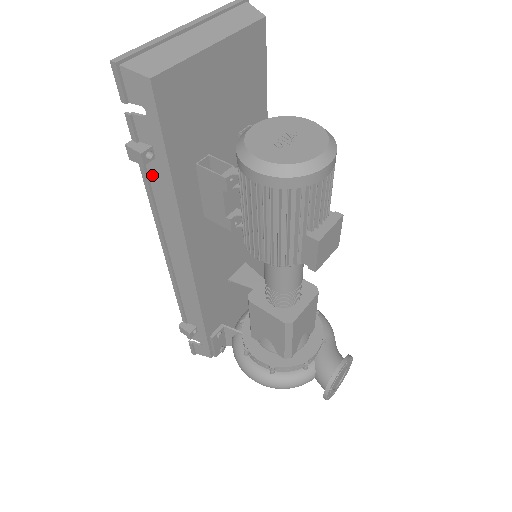
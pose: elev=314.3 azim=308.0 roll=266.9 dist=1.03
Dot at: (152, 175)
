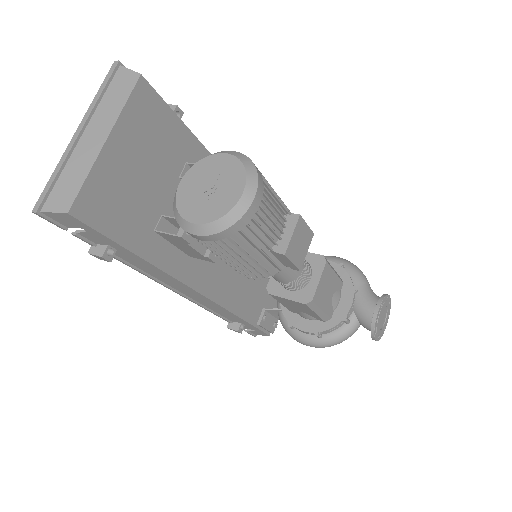
Dot at: (125, 258)
